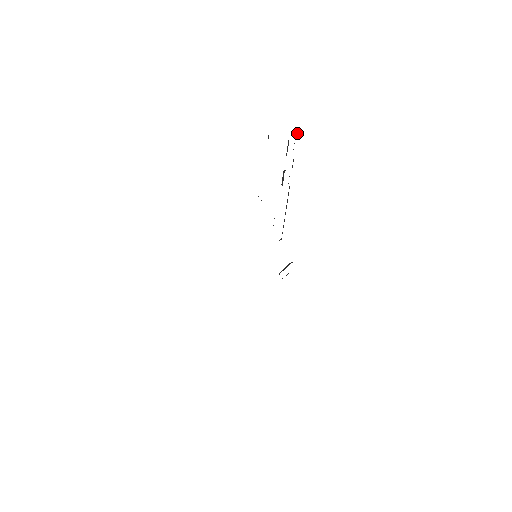
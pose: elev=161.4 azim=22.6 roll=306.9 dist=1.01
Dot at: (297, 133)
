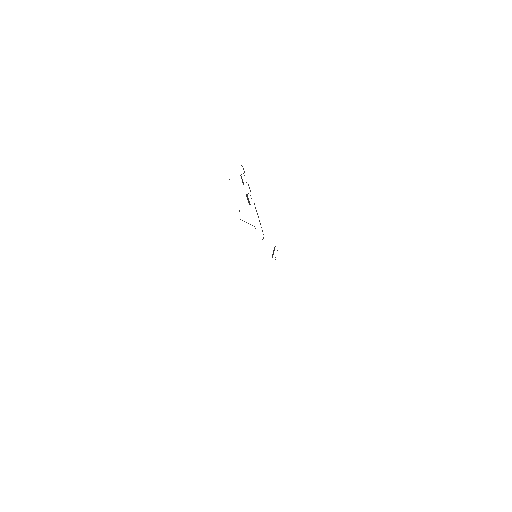
Dot at: (243, 168)
